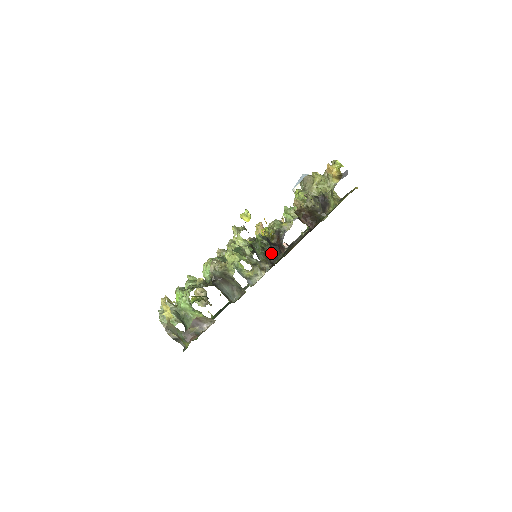
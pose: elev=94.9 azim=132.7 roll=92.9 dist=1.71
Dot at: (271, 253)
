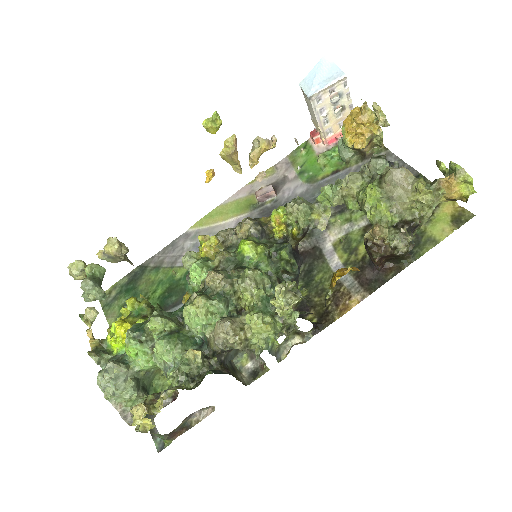
Dot at: (296, 277)
